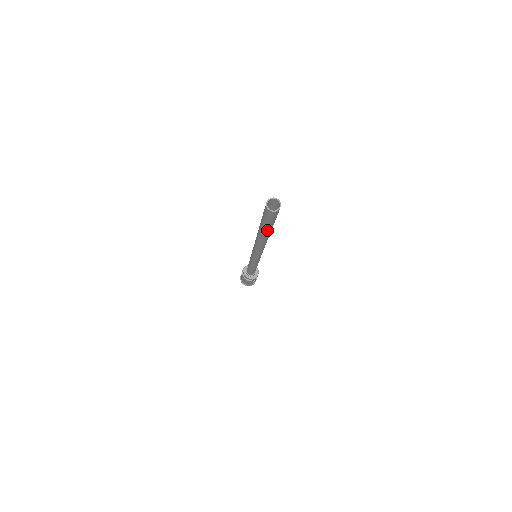
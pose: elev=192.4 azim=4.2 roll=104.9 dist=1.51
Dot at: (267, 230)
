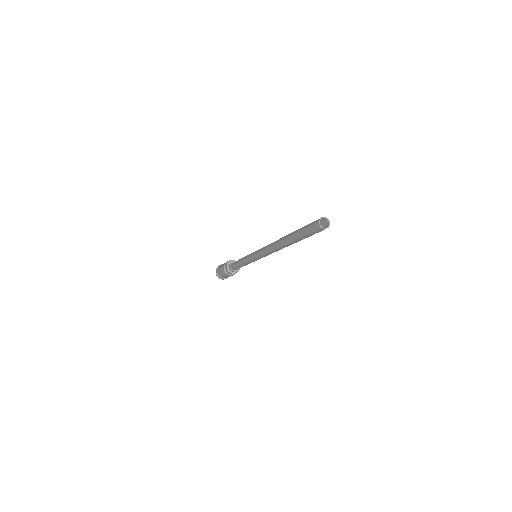
Dot at: occluded
